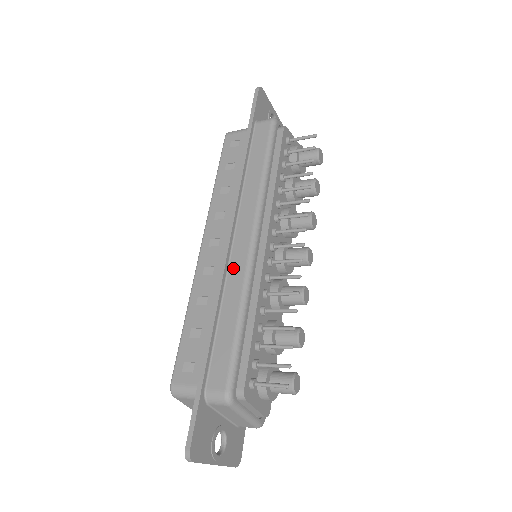
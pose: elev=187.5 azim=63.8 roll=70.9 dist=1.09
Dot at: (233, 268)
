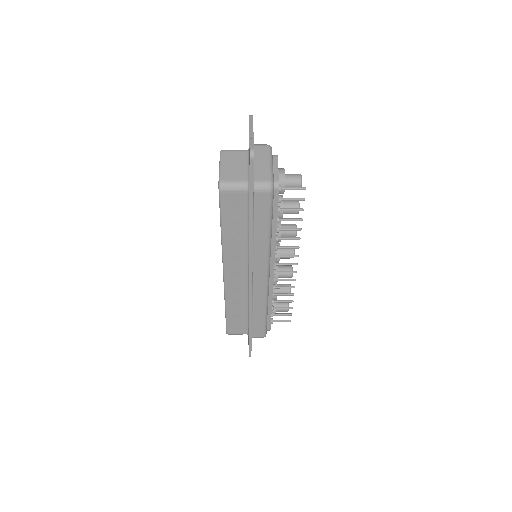
Dot at: (256, 292)
